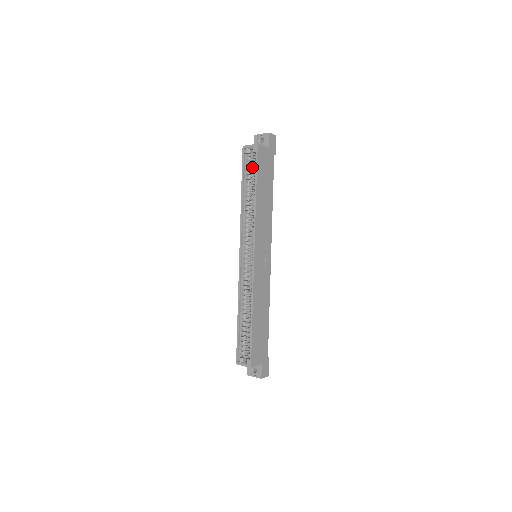
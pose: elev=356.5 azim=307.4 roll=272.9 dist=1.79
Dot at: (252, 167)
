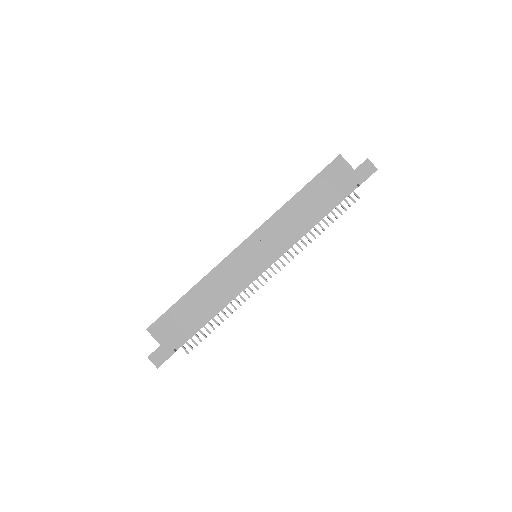
Dot at: occluded
